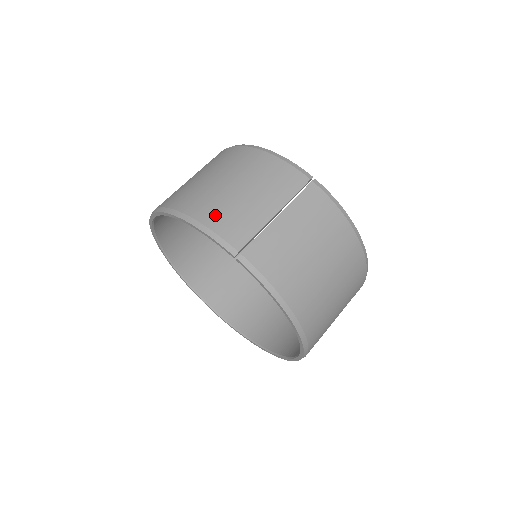
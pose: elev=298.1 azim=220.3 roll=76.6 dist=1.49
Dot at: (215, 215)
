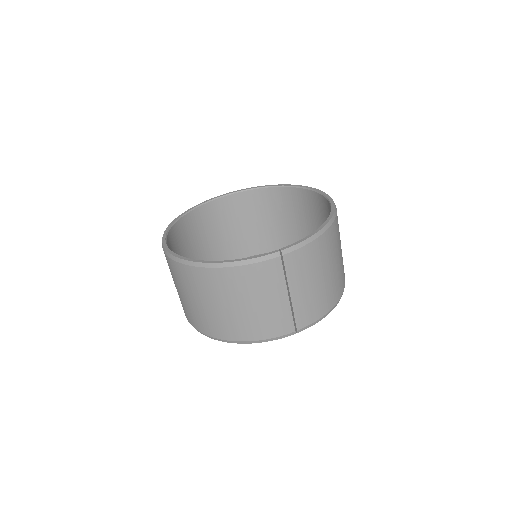
Dot at: (260, 331)
